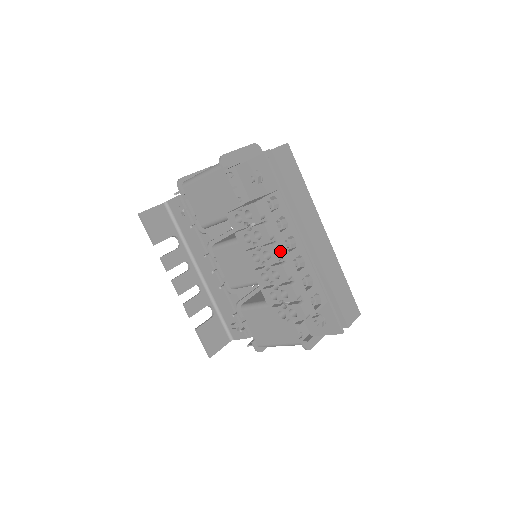
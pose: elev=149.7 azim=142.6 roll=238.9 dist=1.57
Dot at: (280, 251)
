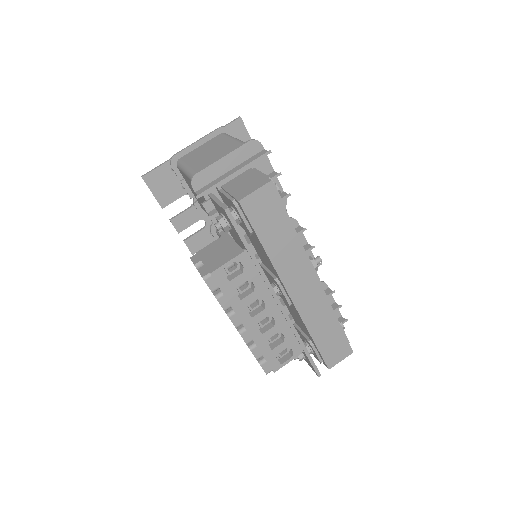
Dot at: (238, 320)
